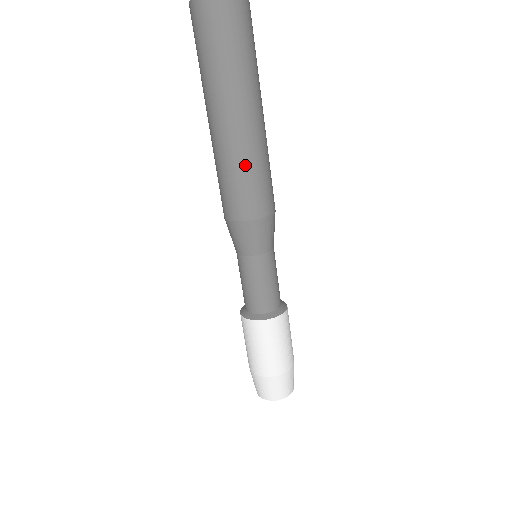
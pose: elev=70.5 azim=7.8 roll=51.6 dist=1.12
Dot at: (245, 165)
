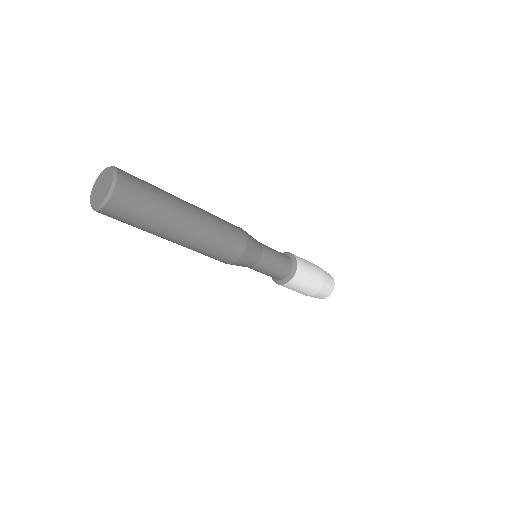
Dot at: (214, 239)
